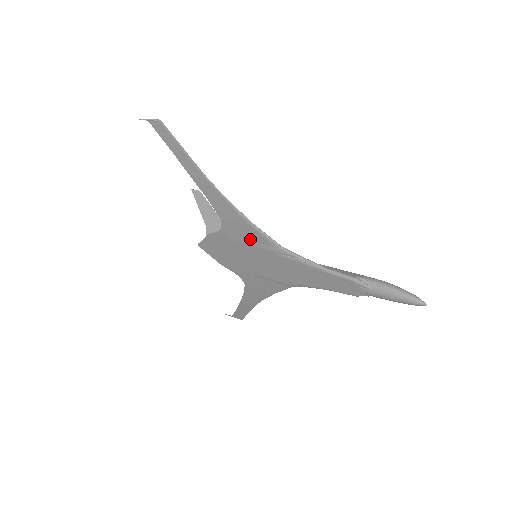
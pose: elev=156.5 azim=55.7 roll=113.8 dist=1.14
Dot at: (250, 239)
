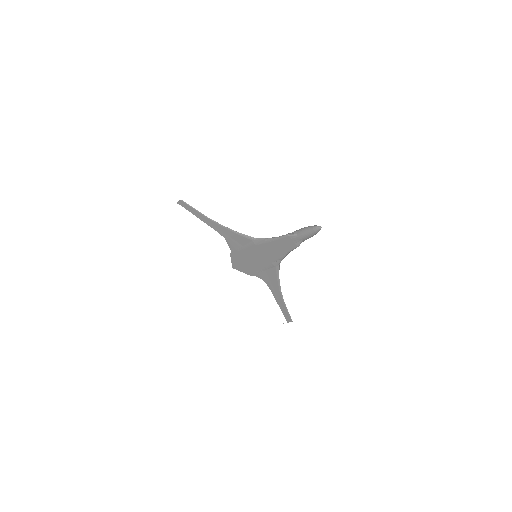
Dot at: (243, 244)
